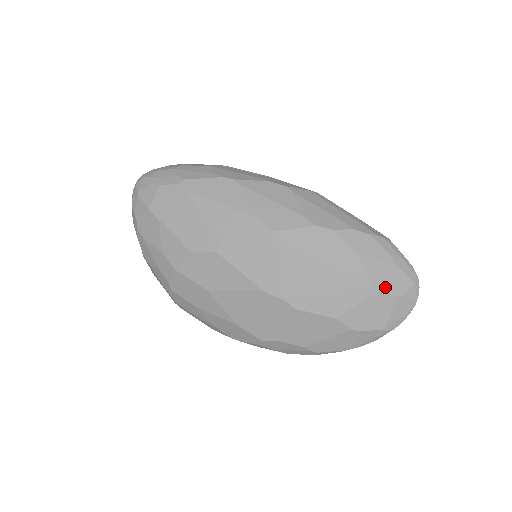
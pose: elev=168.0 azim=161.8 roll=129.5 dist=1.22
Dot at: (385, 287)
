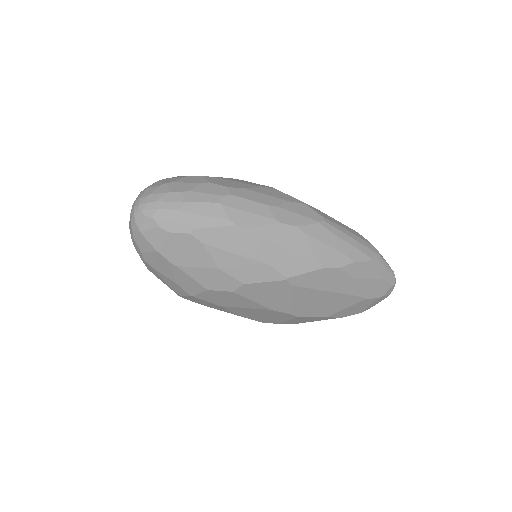
Dot at: (371, 295)
